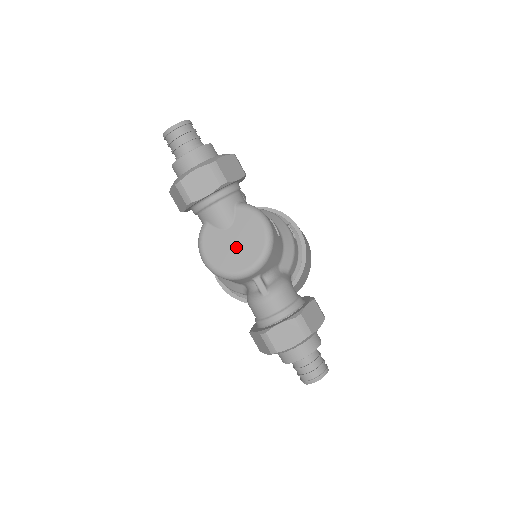
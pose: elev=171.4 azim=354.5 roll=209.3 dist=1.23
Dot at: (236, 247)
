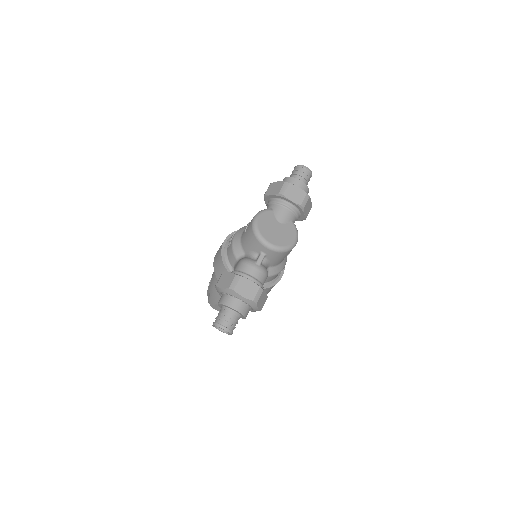
Dot at: (275, 232)
